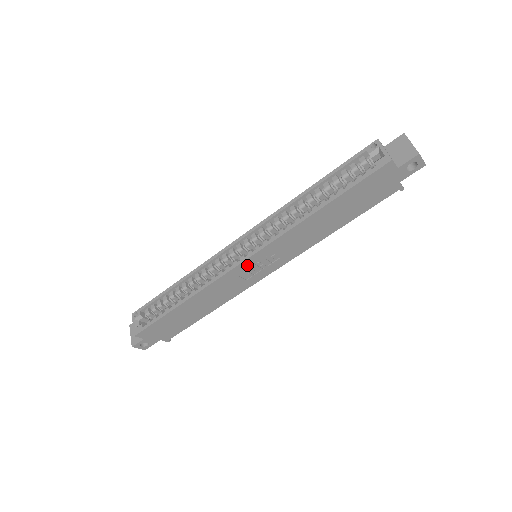
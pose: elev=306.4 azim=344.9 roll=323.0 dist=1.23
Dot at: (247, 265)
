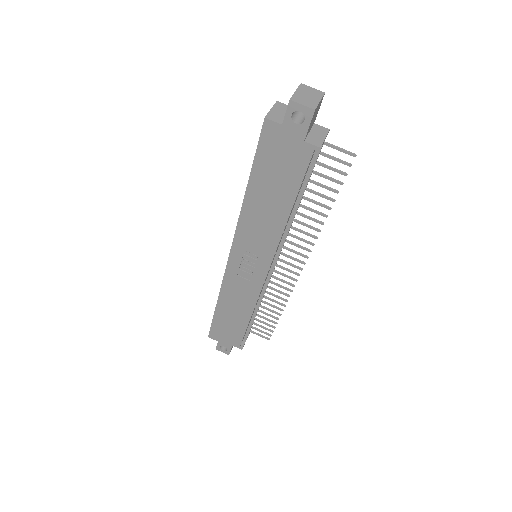
Dot at: (236, 263)
